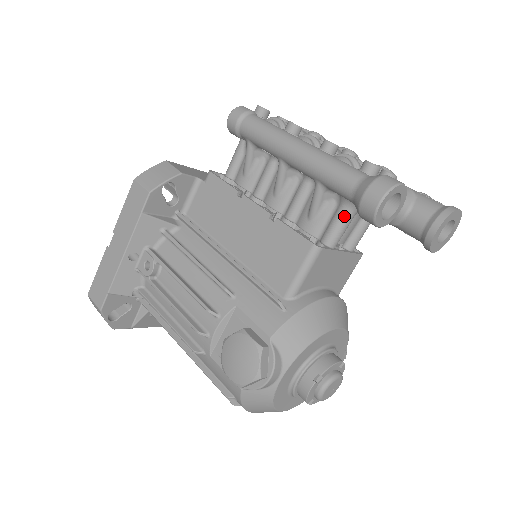
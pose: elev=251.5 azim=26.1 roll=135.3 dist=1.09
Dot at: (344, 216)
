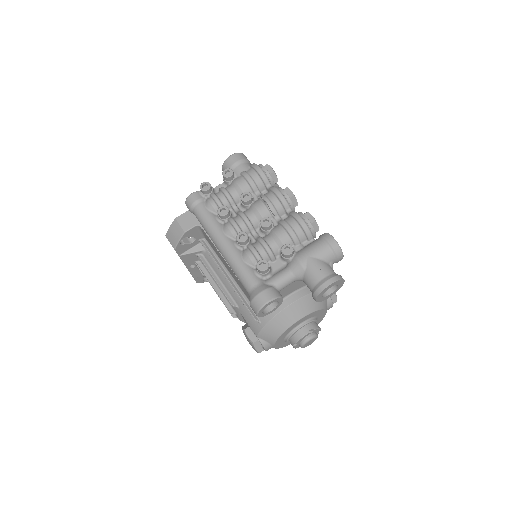
Dot at: occluded
